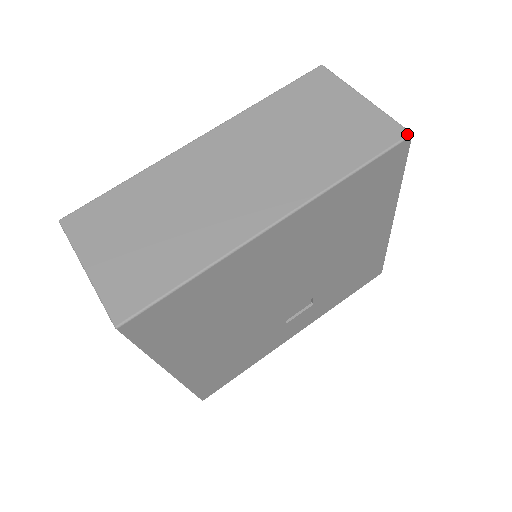
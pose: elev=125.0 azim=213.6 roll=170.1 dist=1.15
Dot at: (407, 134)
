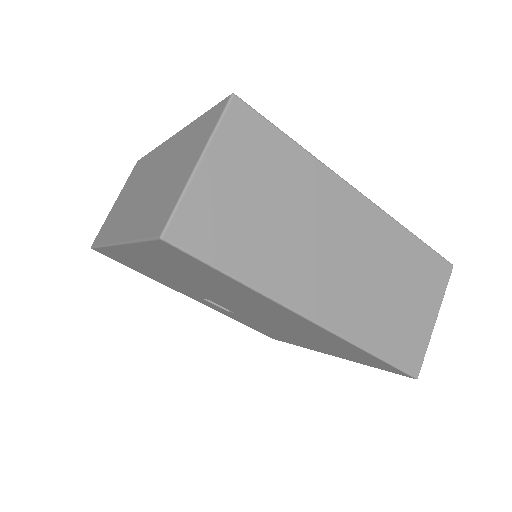
Dot at: (416, 376)
